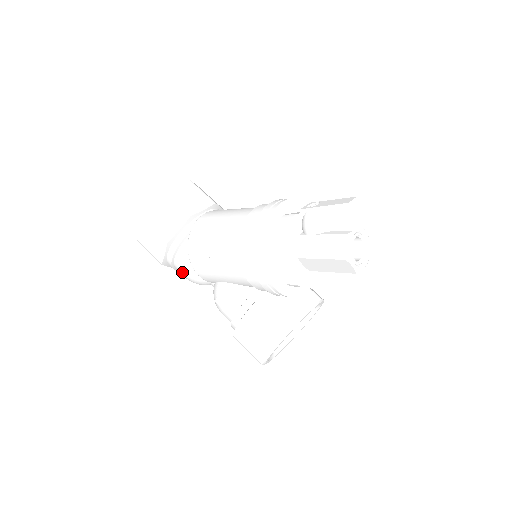
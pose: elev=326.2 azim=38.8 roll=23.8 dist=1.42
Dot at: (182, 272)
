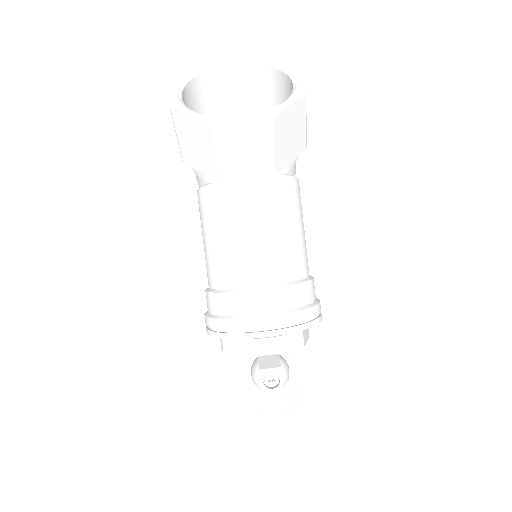
Dot at: occluded
